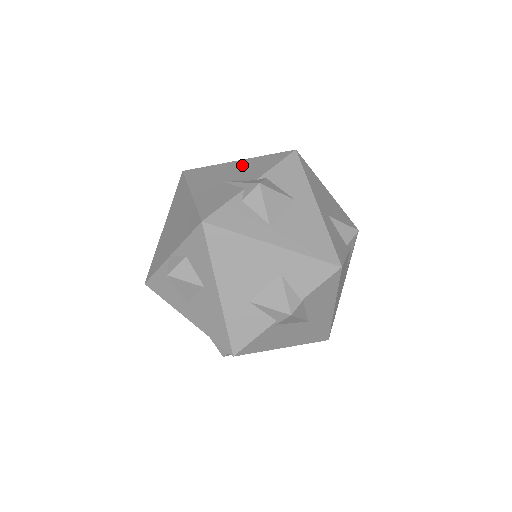
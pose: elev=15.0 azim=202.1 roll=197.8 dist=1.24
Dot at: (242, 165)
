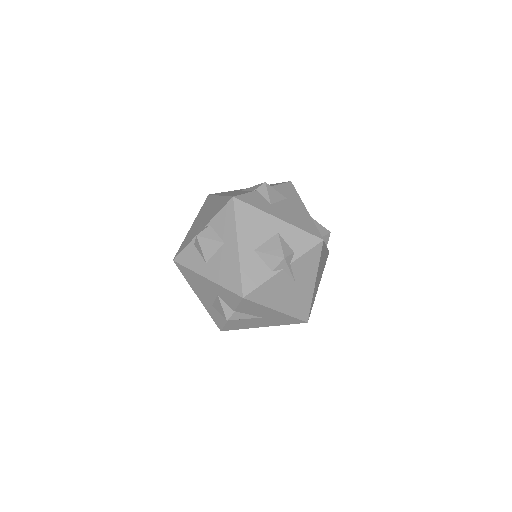
Dot at: (215, 204)
